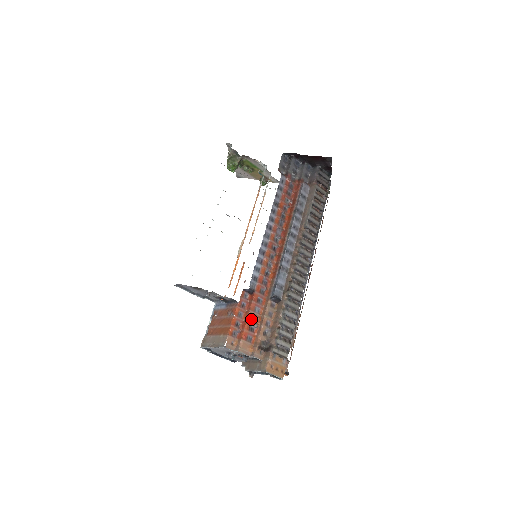
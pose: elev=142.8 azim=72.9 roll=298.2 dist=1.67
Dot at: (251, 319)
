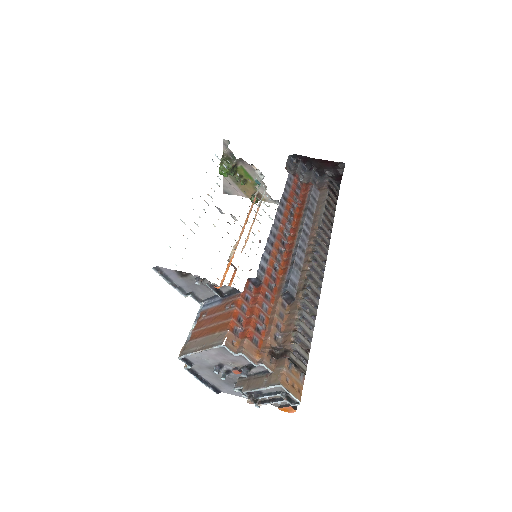
Dot at: (258, 316)
